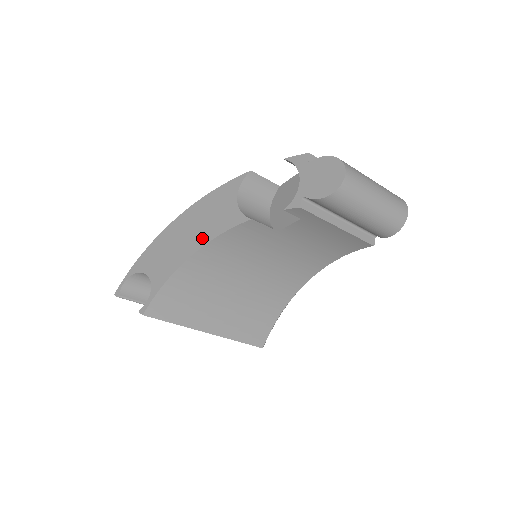
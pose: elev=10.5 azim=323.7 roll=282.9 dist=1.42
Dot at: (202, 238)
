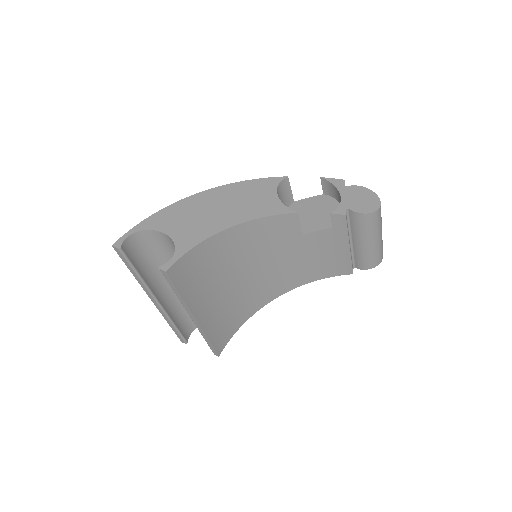
Dot at: (241, 215)
